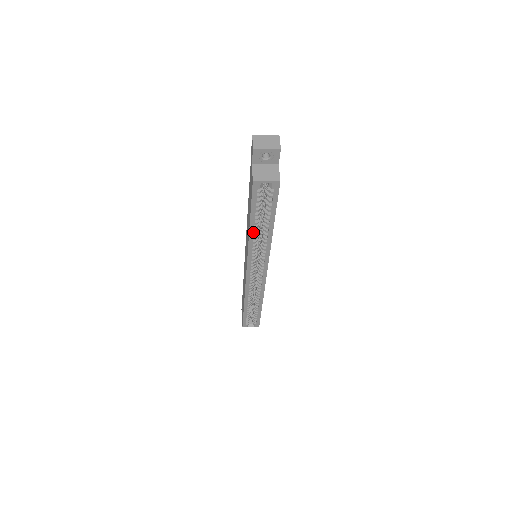
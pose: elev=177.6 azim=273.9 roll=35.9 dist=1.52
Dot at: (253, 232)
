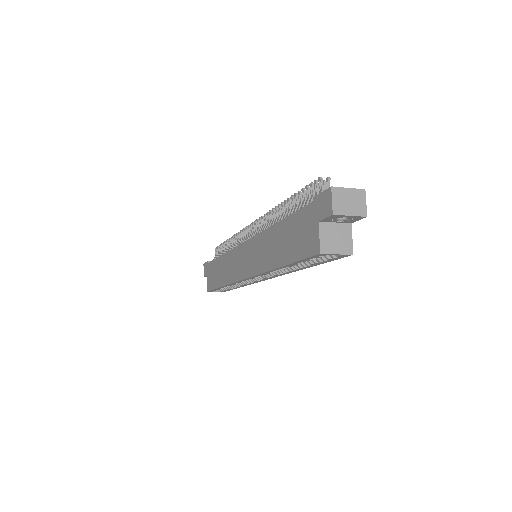
Dot at: (280, 268)
